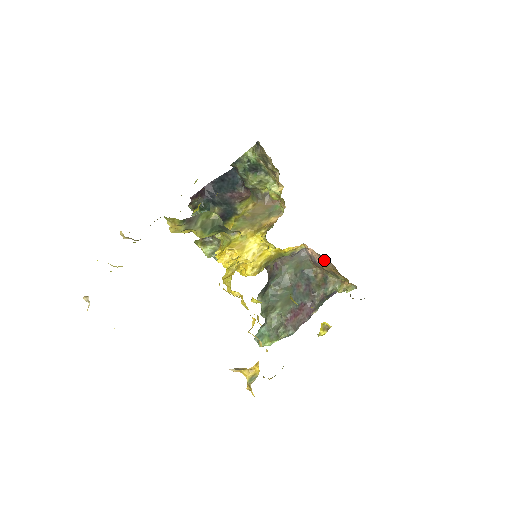
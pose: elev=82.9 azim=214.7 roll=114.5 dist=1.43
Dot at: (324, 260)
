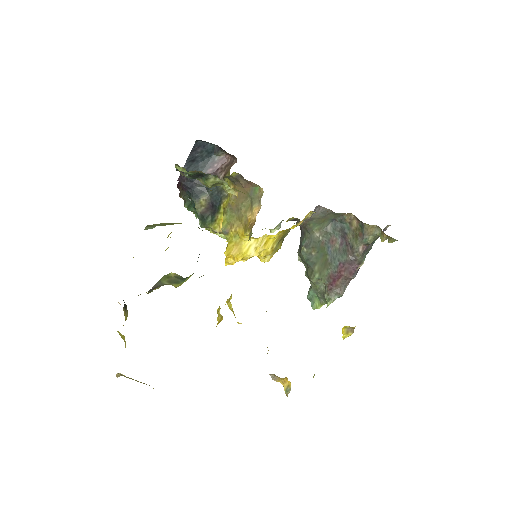
Dot at: occluded
